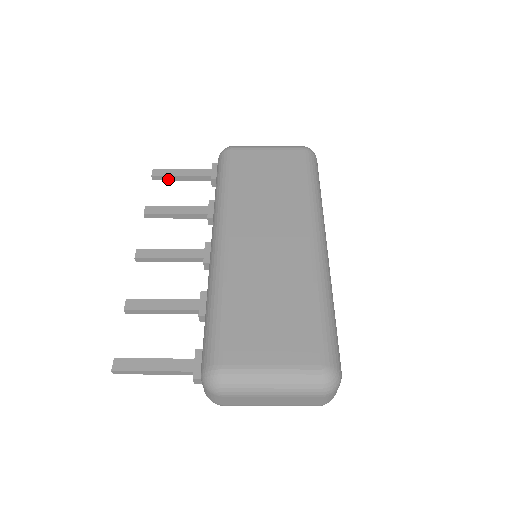
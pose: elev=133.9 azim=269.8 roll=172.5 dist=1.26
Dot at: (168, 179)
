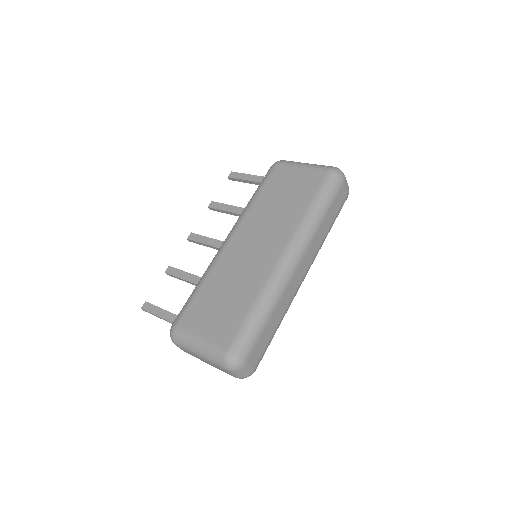
Dot at: (238, 181)
